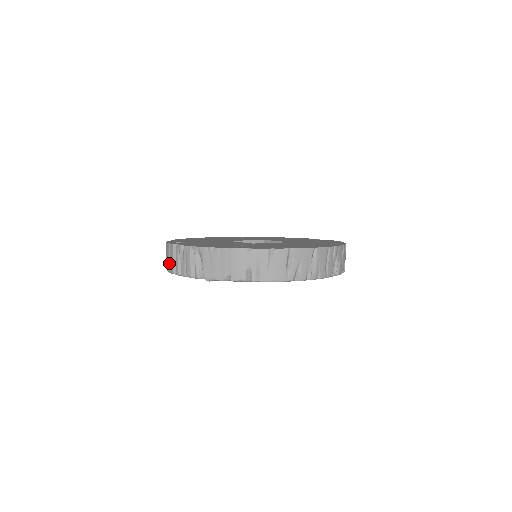
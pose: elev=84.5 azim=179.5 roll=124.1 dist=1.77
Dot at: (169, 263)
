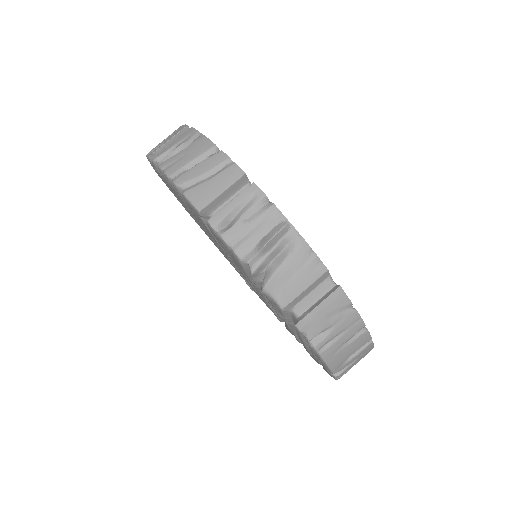
Dot at: (201, 184)
